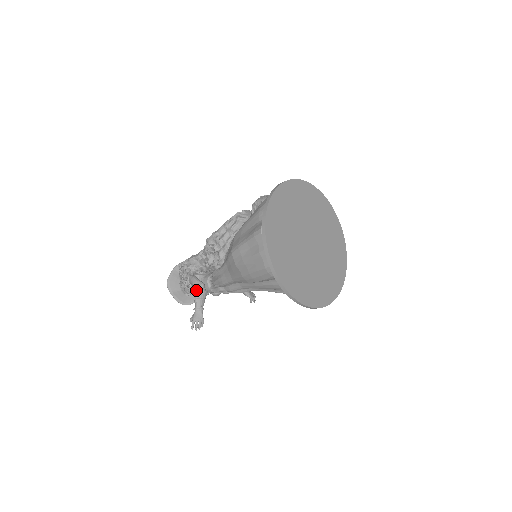
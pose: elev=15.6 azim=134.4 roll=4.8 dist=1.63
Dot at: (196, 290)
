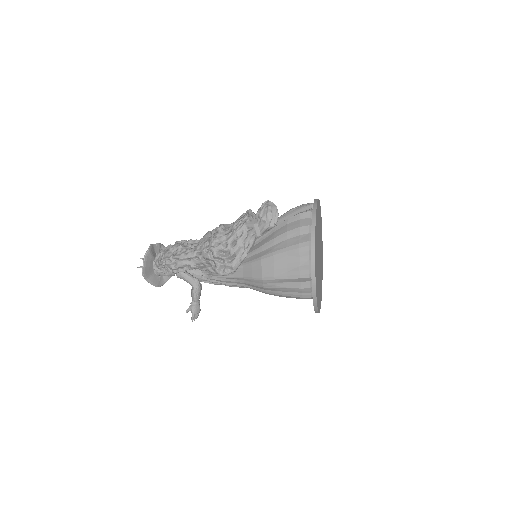
Dot at: (192, 287)
